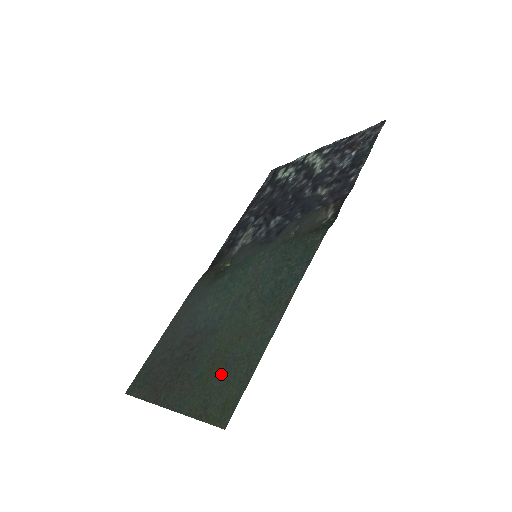
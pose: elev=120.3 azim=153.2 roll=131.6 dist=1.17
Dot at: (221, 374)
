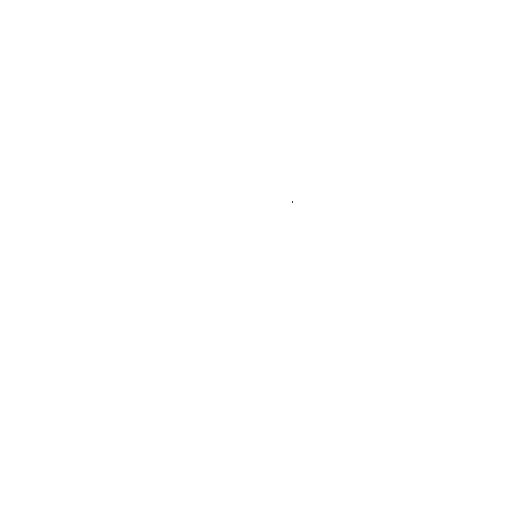
Dot at: occluded
